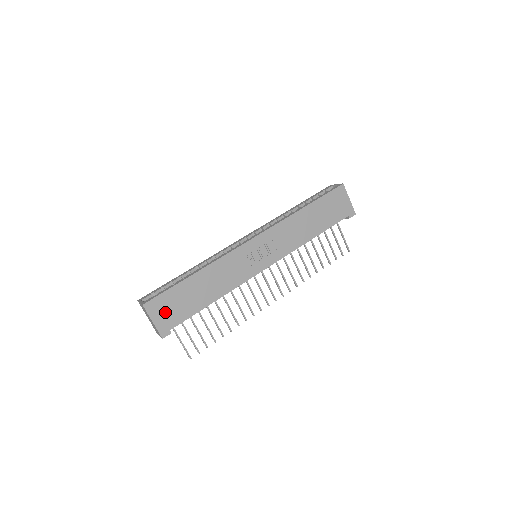
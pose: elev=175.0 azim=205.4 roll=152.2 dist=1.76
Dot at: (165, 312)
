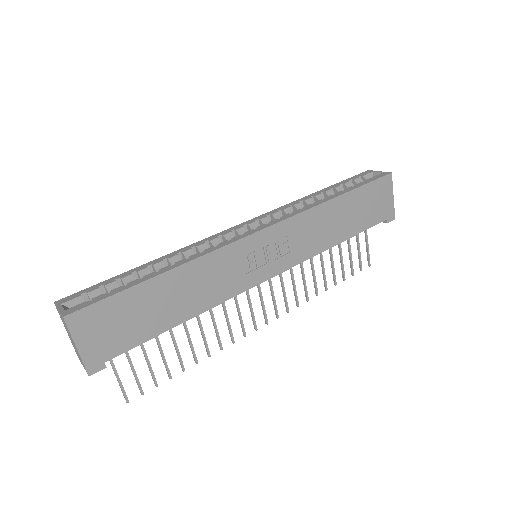
Dot at: (101, 332)
